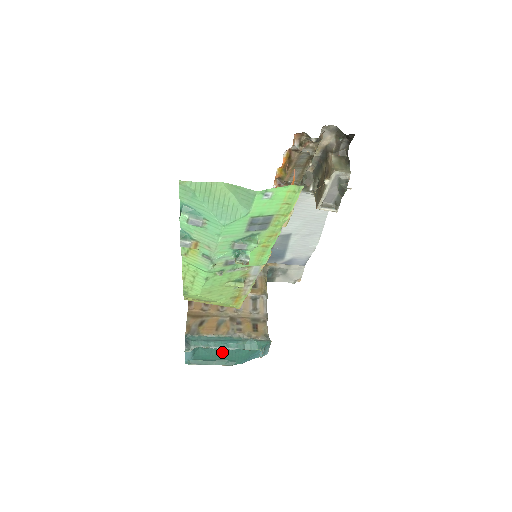
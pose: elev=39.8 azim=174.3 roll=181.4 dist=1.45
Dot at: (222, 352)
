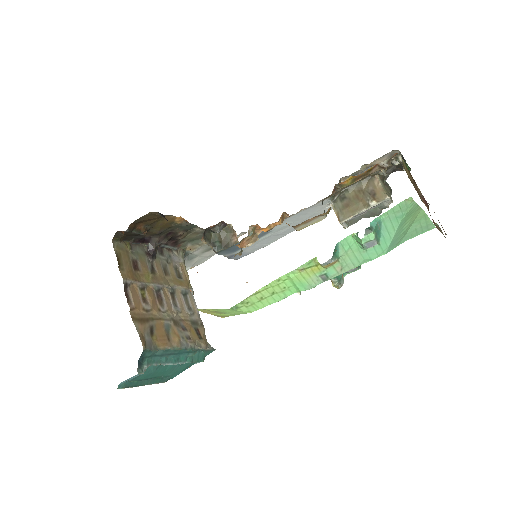
Dot at: (166, 368)
